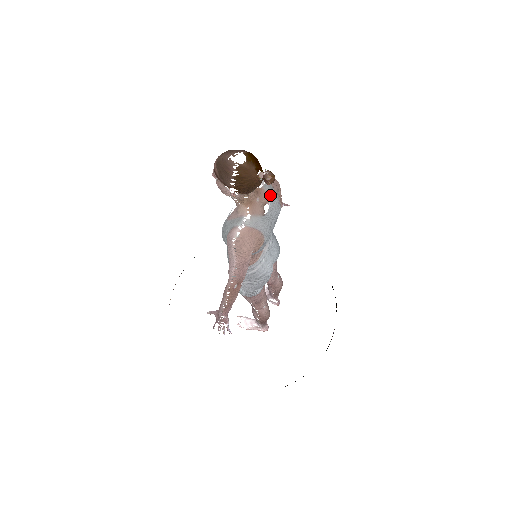
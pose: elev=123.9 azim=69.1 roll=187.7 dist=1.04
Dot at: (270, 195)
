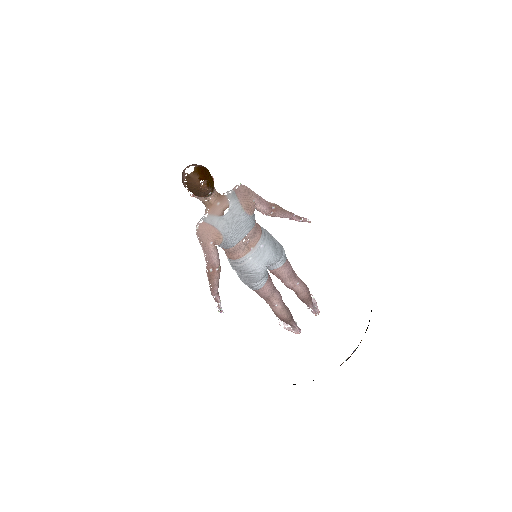
Dot at: (231, 202)
